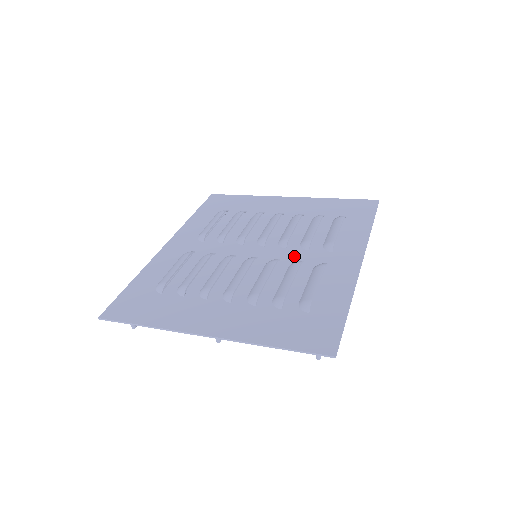
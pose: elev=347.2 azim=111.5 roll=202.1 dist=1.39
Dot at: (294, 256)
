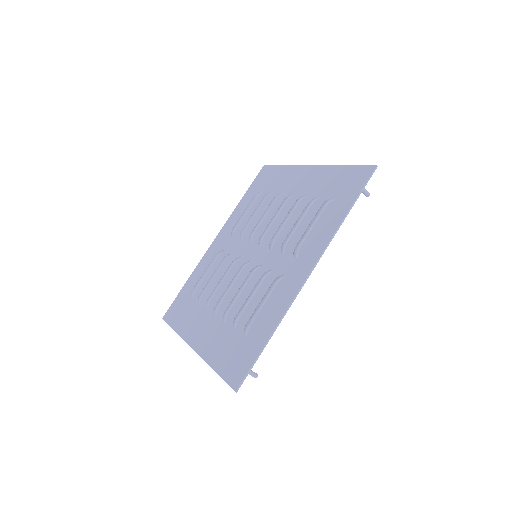
Dot at: (270, 262)
